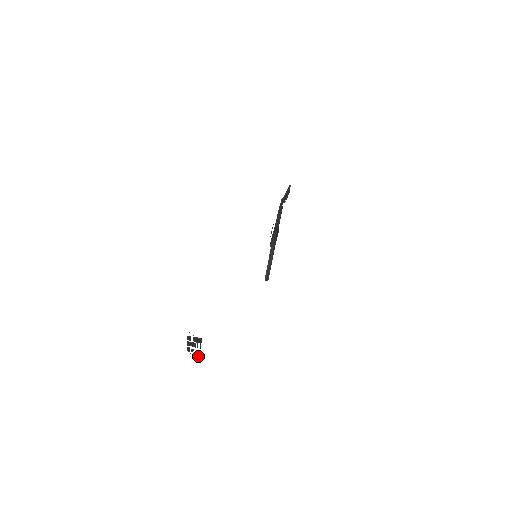
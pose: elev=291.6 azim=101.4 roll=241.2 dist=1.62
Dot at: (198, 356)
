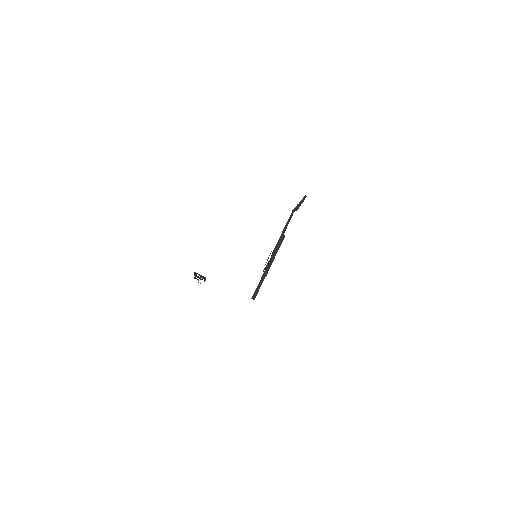
Dot at: occluded
